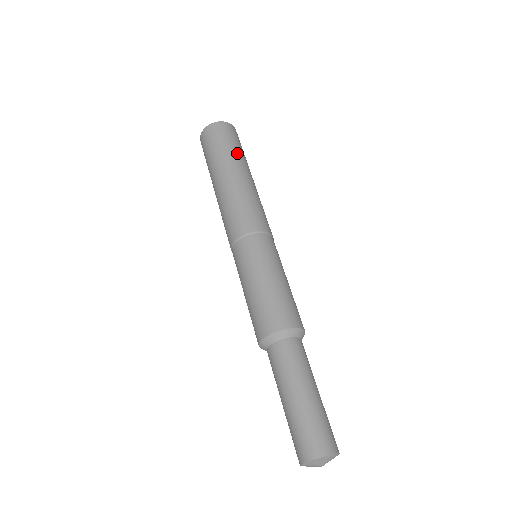
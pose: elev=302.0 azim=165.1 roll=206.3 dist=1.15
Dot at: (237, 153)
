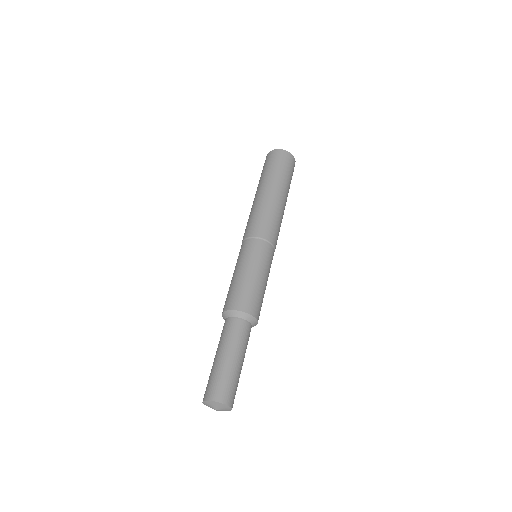
Dot at: (287, 181)
